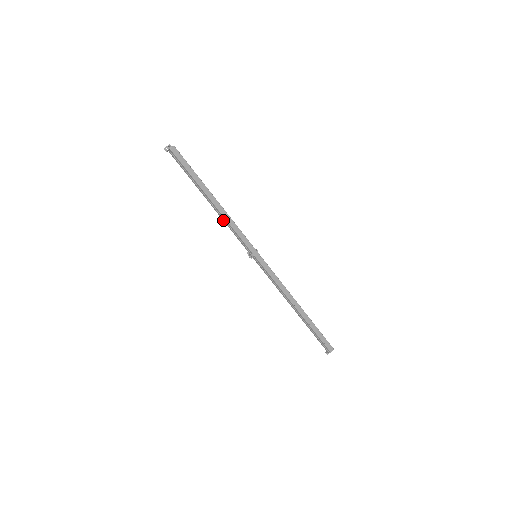
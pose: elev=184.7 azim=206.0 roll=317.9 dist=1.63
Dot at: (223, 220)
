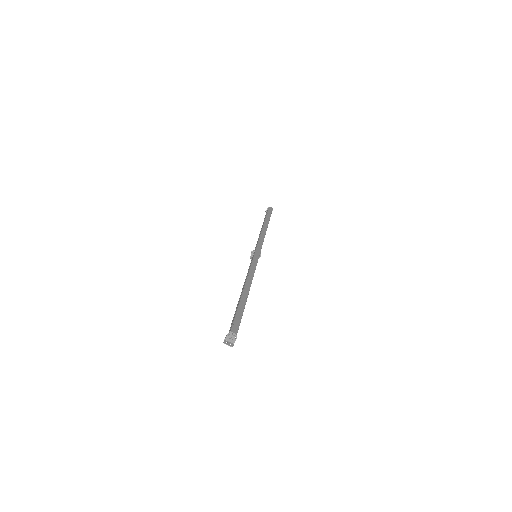
Dot at: occluded
